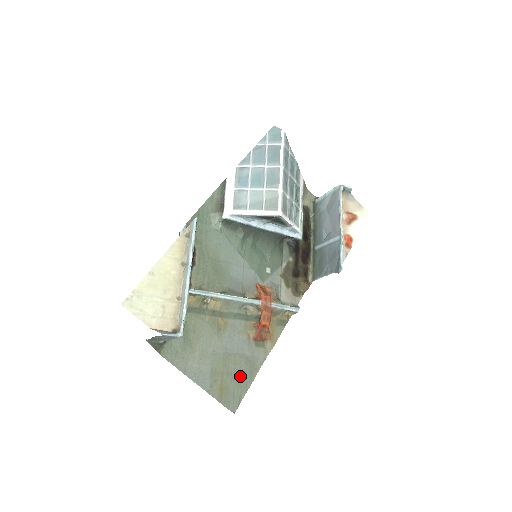
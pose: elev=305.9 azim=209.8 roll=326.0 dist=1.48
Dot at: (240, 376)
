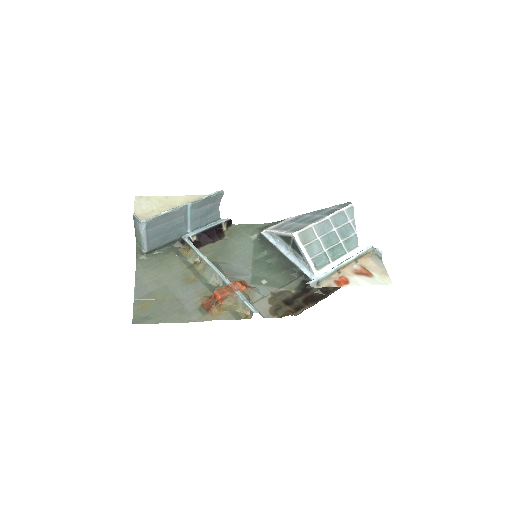
Dot at: (165, 312)
